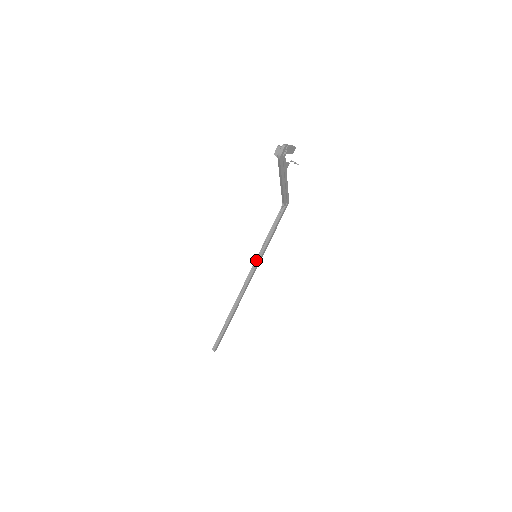
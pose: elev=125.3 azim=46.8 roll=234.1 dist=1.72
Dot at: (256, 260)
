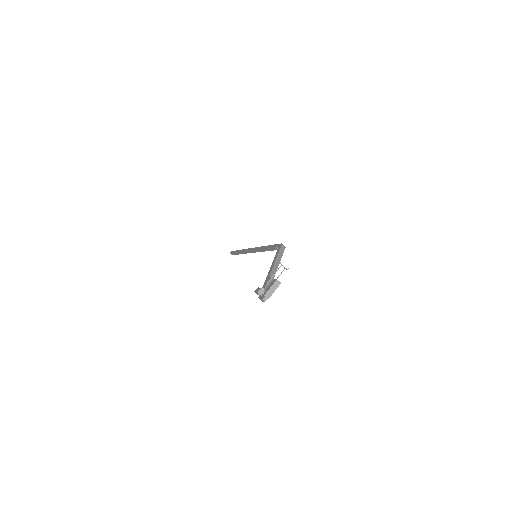
Dot at: (257, 249)
